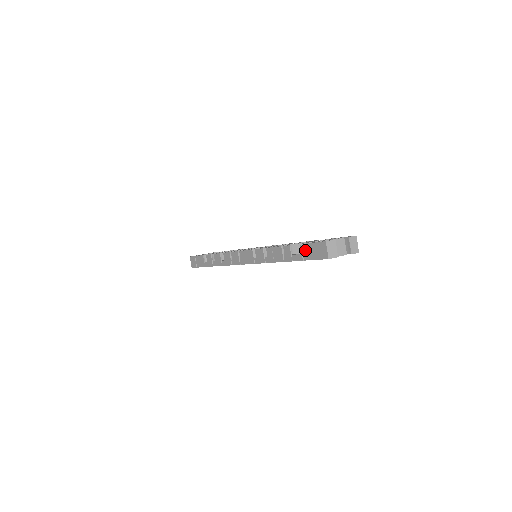
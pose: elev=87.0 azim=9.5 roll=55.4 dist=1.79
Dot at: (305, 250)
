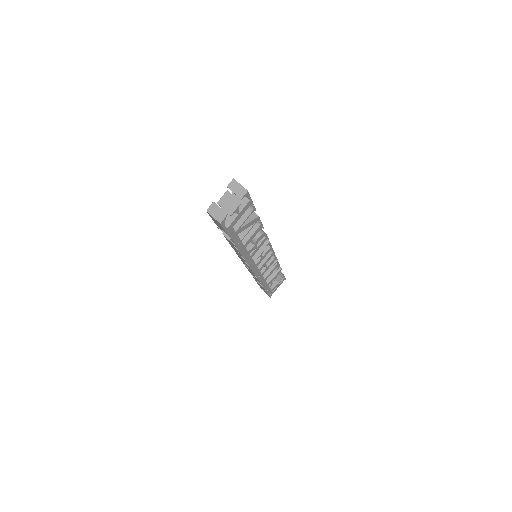
Dot at: occluded
